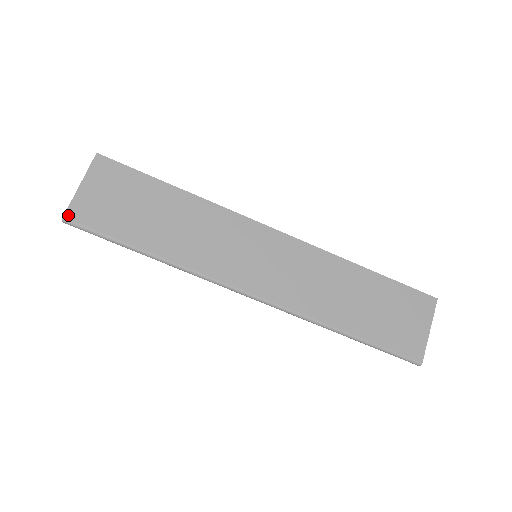
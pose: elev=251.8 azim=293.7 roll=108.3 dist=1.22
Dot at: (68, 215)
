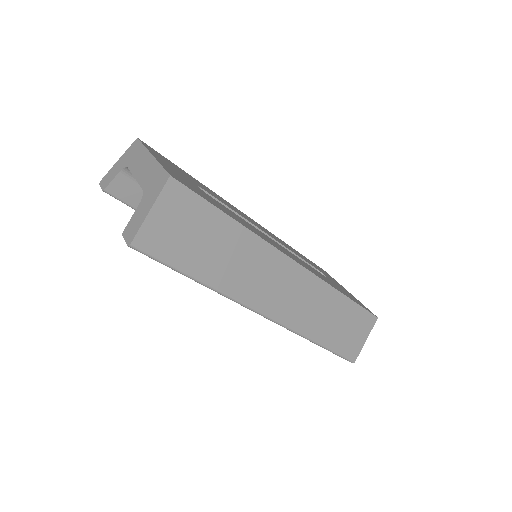
Dot at: (136, 241)
